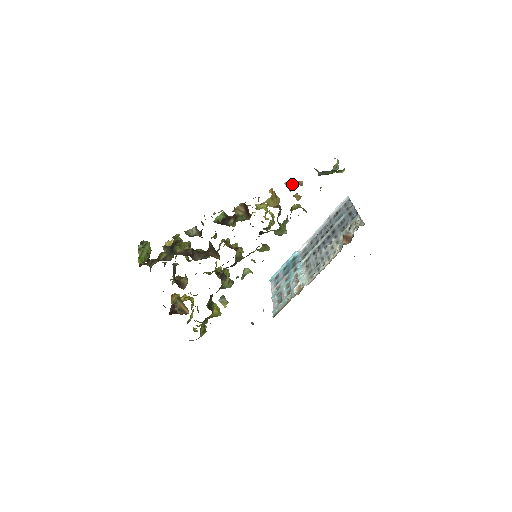
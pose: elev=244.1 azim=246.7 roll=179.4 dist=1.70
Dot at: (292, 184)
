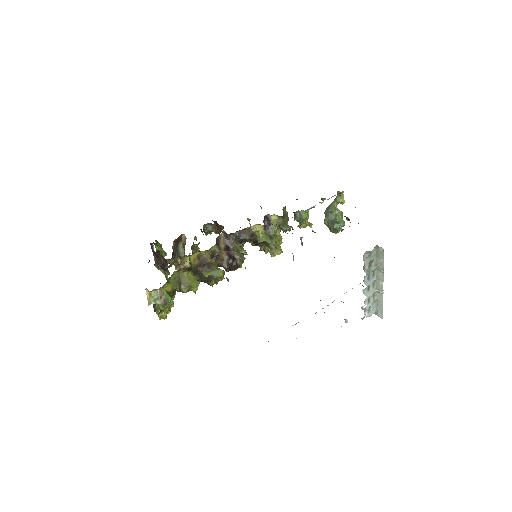
Dot at: occluded
